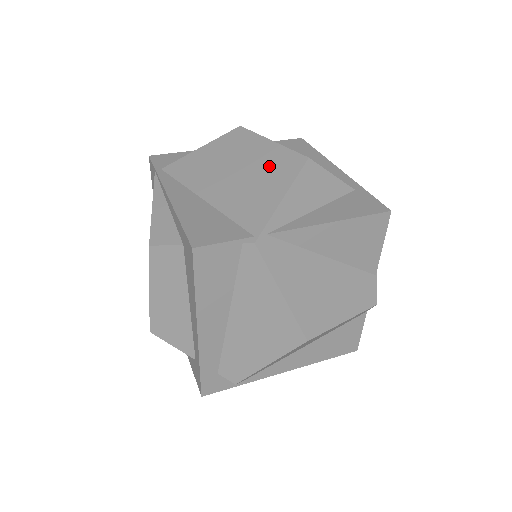
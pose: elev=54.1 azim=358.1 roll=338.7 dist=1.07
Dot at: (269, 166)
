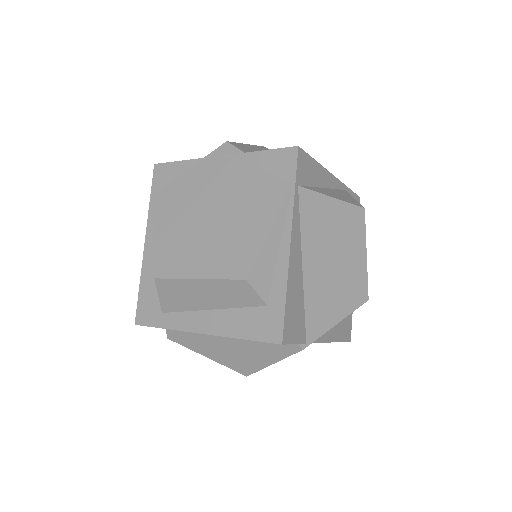
Dot at: (350, 282)
